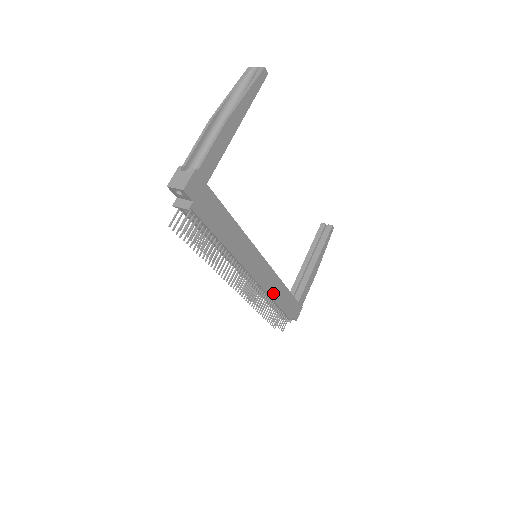
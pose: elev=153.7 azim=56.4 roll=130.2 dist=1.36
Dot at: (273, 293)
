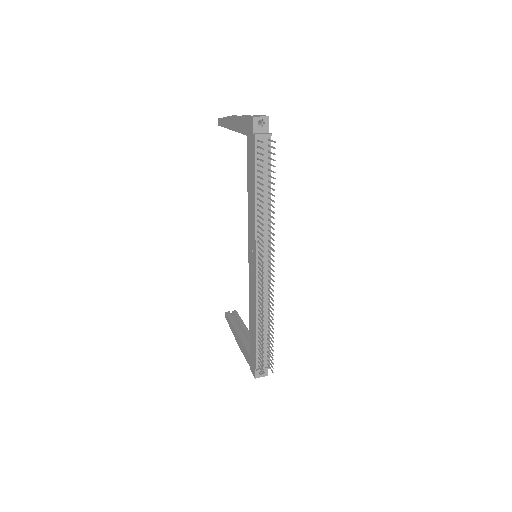
Dot at: occluded
